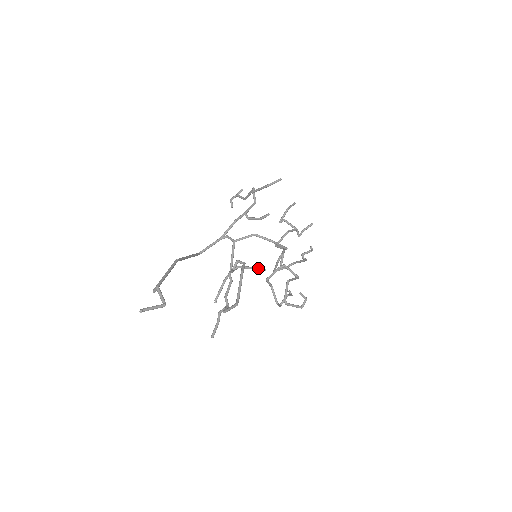
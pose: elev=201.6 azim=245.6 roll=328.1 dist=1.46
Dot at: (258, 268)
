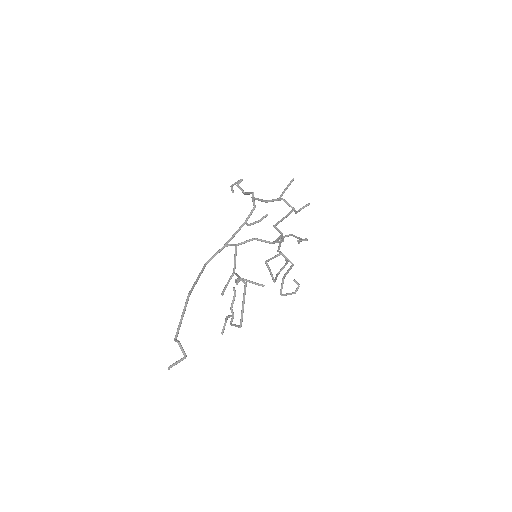
Dot at: (258, 284)
